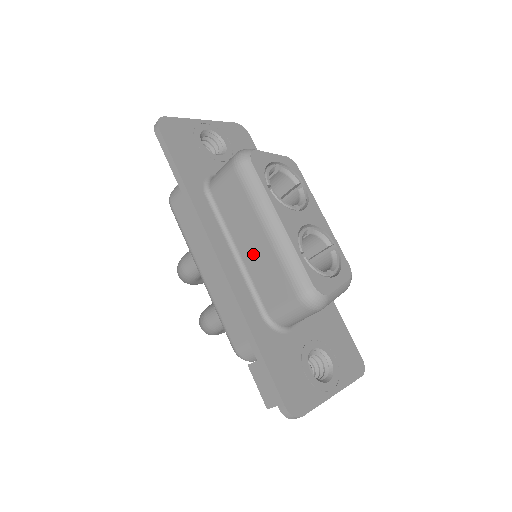
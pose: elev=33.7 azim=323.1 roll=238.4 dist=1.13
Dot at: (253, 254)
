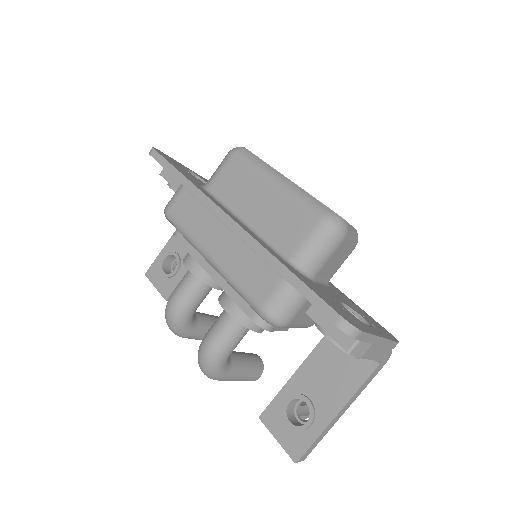
Dot at: (263, 213)
